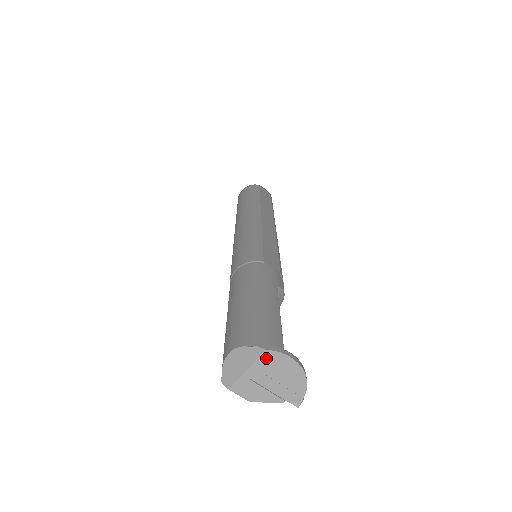
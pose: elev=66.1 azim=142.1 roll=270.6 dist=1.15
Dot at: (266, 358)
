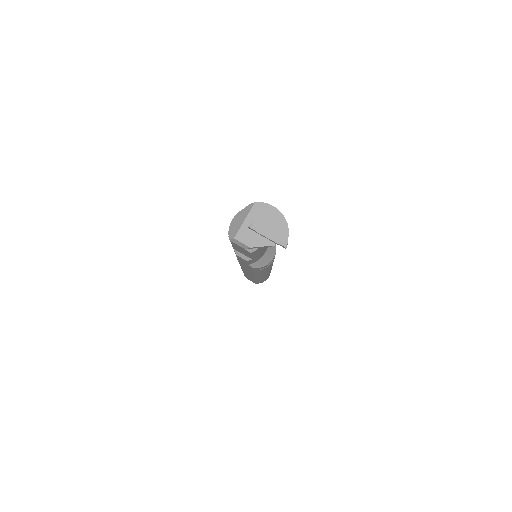
Dot at: (256, 209)
